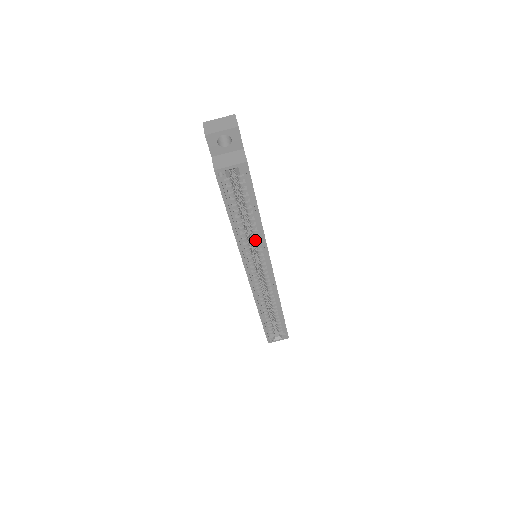
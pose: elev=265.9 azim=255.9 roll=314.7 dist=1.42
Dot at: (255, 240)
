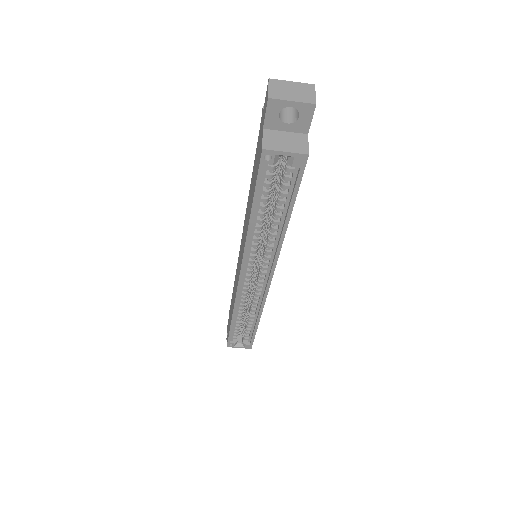
Dot at: (268, 244)
